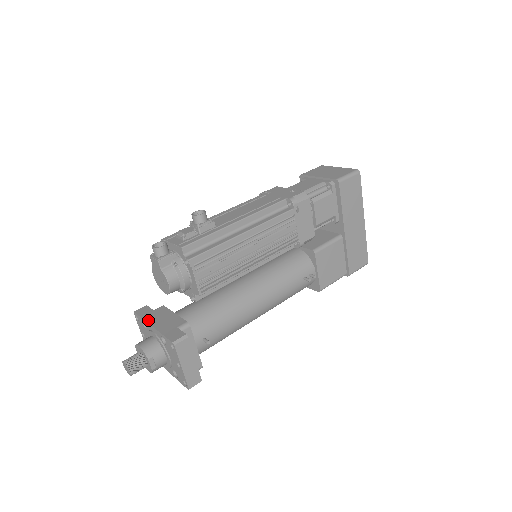
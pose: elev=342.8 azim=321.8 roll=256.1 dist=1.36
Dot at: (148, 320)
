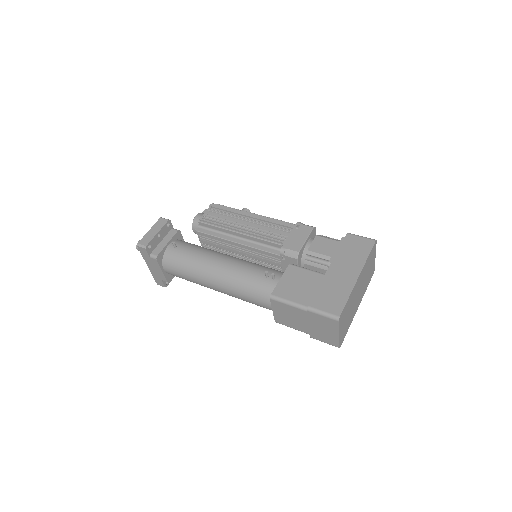
Dot at: occluded
